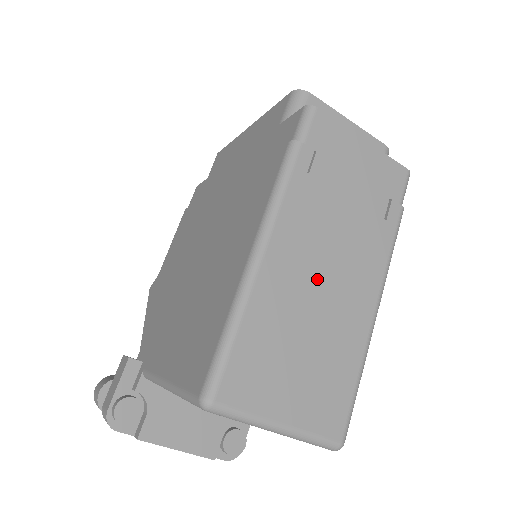
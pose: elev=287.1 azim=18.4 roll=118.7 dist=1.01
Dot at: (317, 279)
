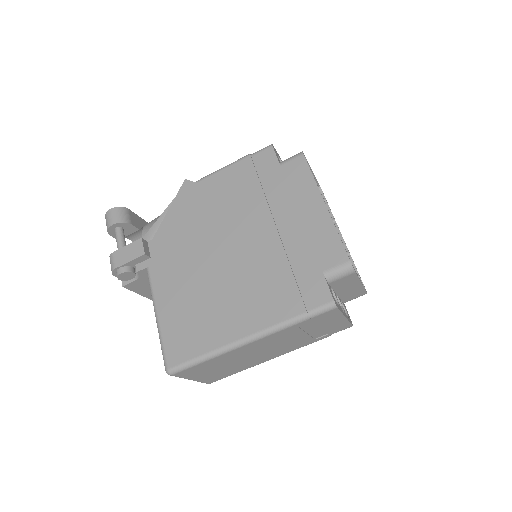
Dot at: (257, 353)
